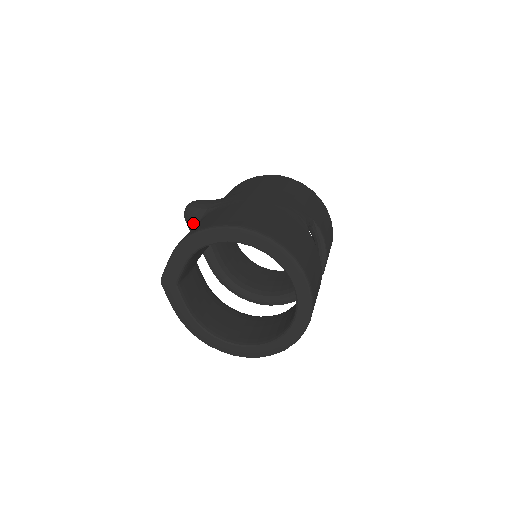
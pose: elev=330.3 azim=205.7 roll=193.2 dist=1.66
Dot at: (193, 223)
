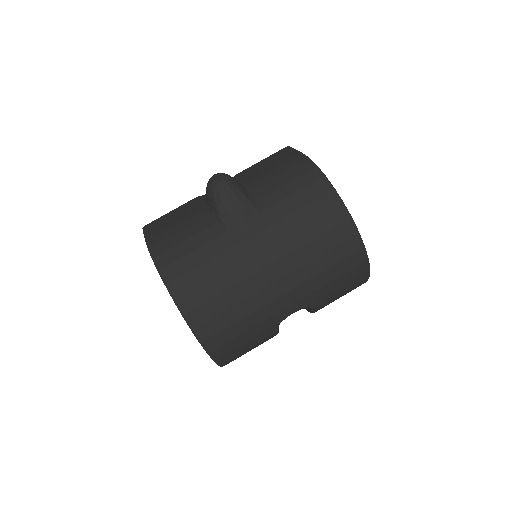
Dot at: (207, 201)
